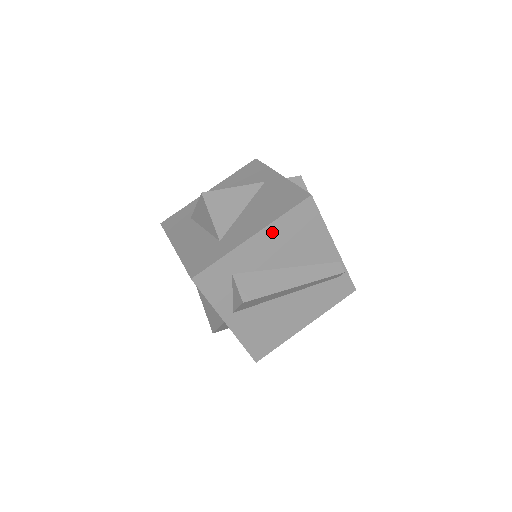
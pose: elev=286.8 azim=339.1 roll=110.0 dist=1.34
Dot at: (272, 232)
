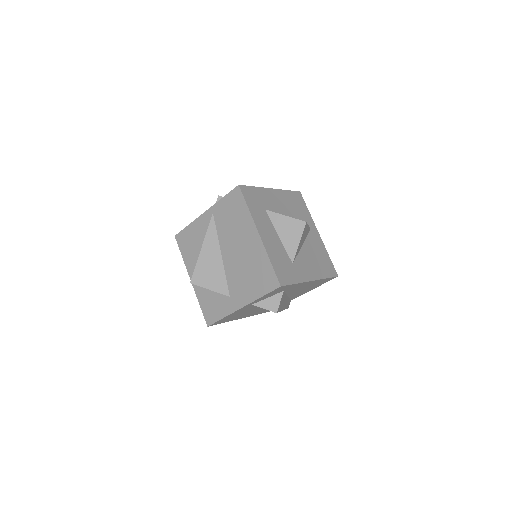
Dot at: (314, 282)
